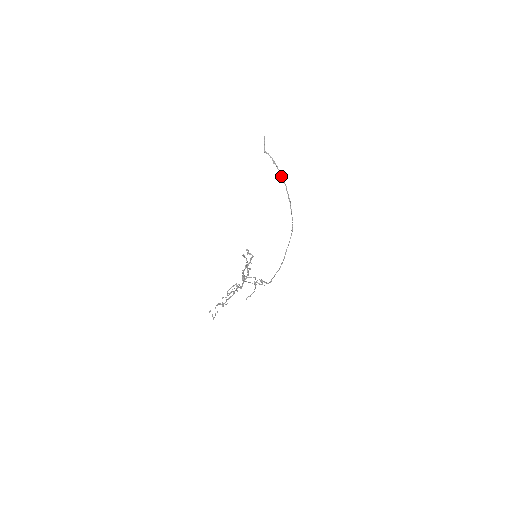
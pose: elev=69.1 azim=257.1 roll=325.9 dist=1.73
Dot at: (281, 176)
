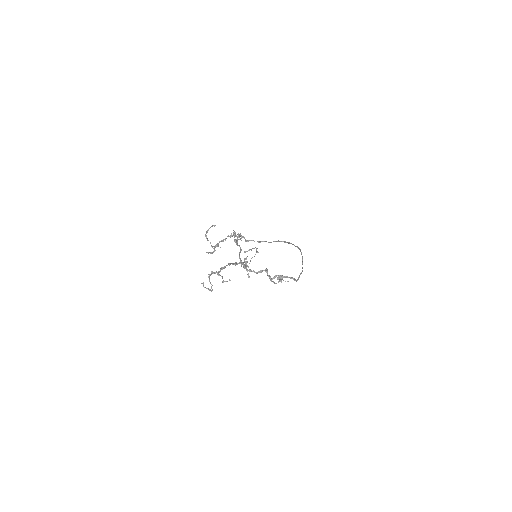
Dot at: (271, 242)
